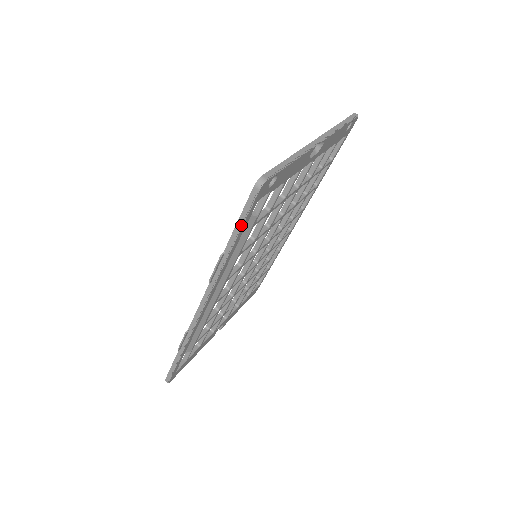
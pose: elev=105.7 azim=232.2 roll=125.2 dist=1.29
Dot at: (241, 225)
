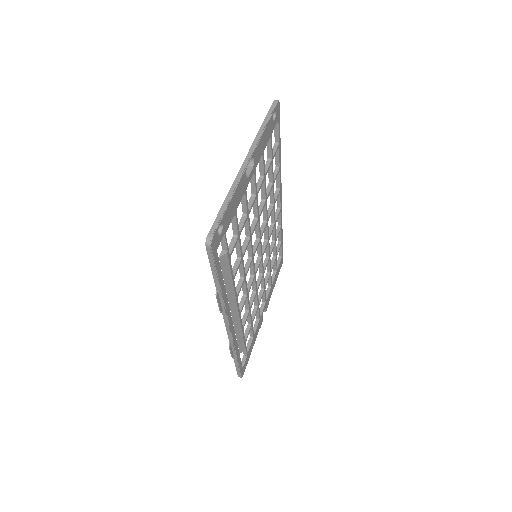
Dot at: (215, 272)
